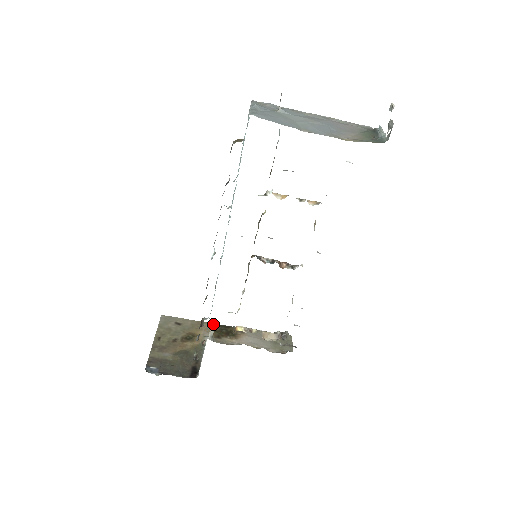
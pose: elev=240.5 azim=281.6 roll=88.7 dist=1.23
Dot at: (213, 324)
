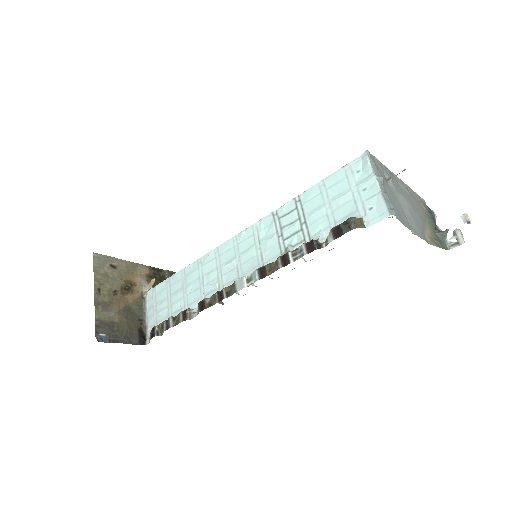
Dot at: (146, 266)
